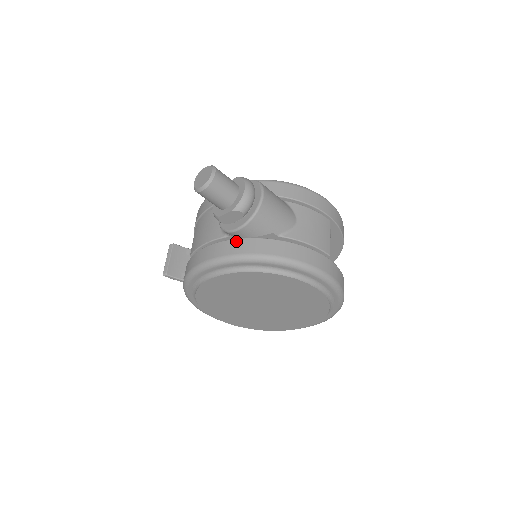
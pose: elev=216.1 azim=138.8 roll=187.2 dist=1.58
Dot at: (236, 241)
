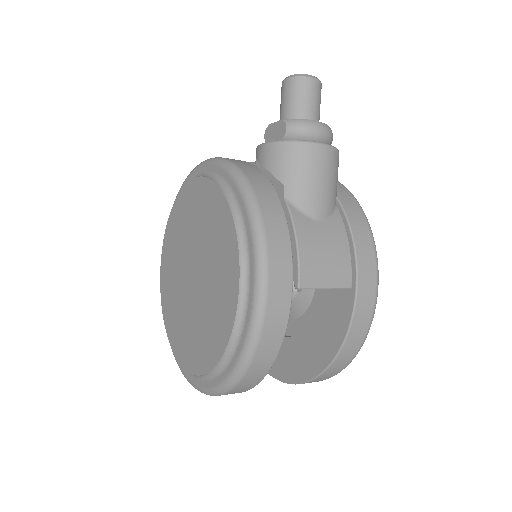
Dot at: (252, 164)
